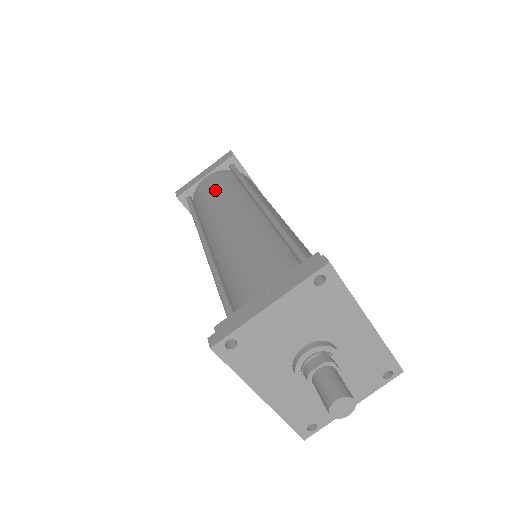
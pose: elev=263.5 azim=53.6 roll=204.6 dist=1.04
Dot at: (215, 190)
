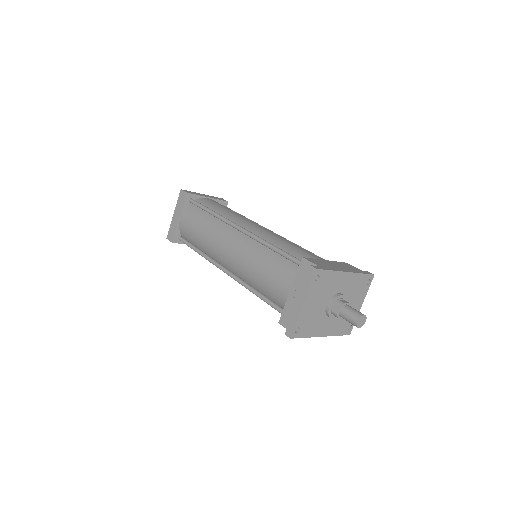
Dot at: (198, 229)
